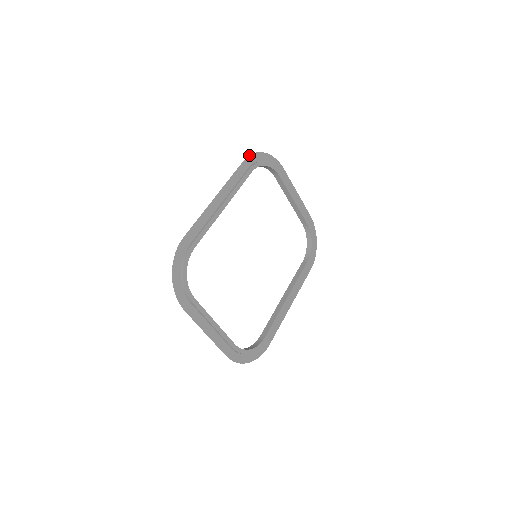
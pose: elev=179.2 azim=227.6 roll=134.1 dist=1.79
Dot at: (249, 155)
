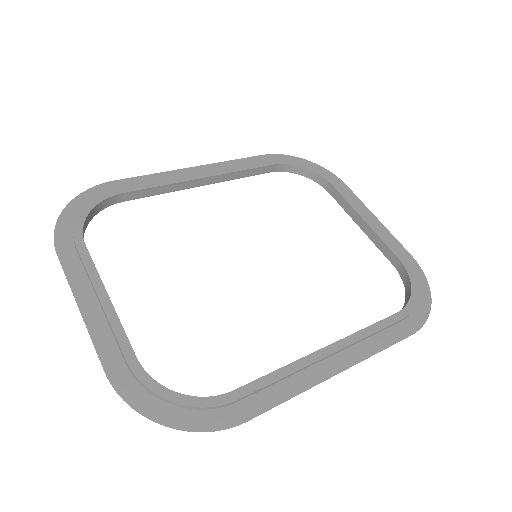
Dot at: (276, 154)
